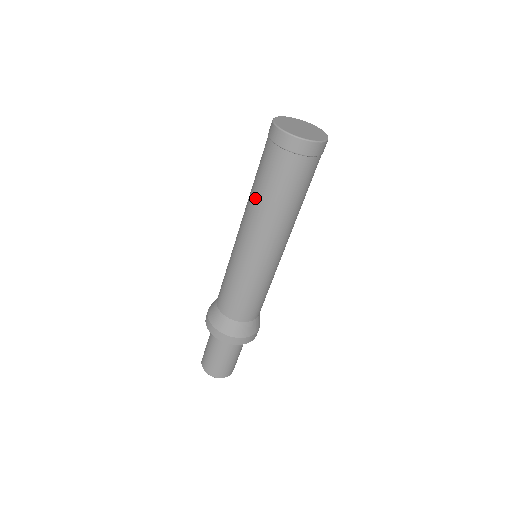
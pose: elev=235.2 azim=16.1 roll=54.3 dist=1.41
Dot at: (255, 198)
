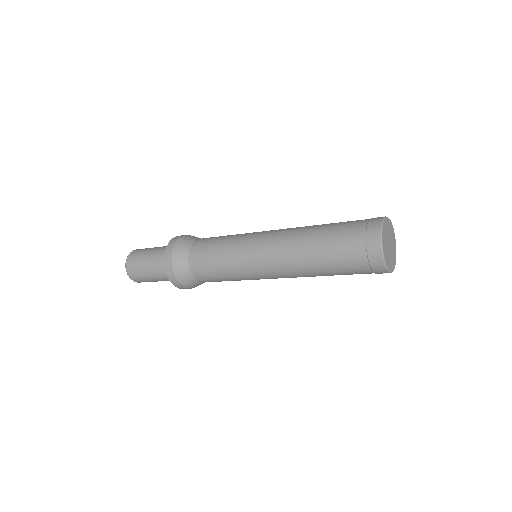
Dot at: (311, 268)
